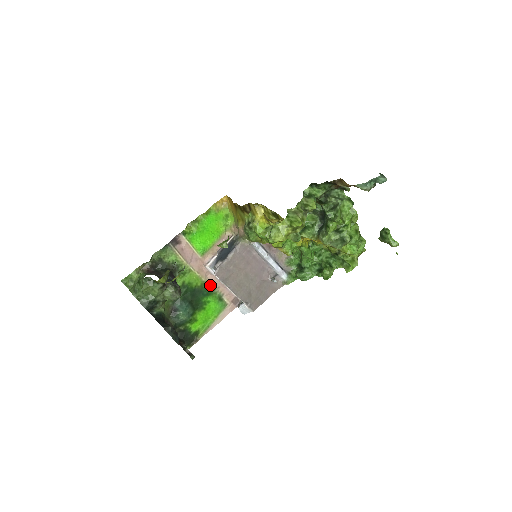
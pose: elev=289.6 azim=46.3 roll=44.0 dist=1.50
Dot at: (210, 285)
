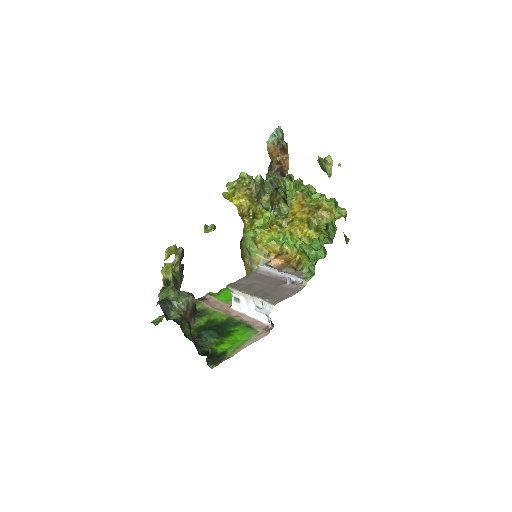
Dot at: (237, 320)
